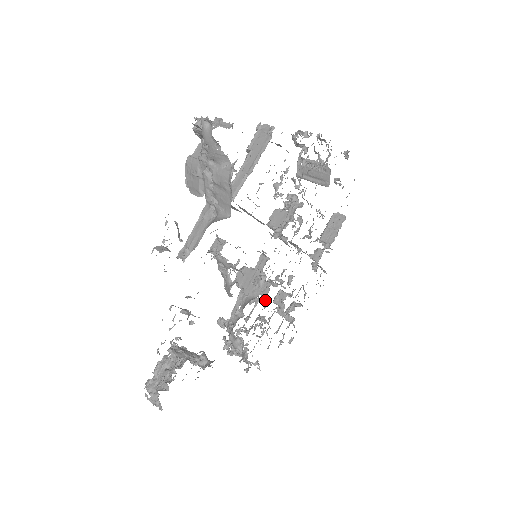
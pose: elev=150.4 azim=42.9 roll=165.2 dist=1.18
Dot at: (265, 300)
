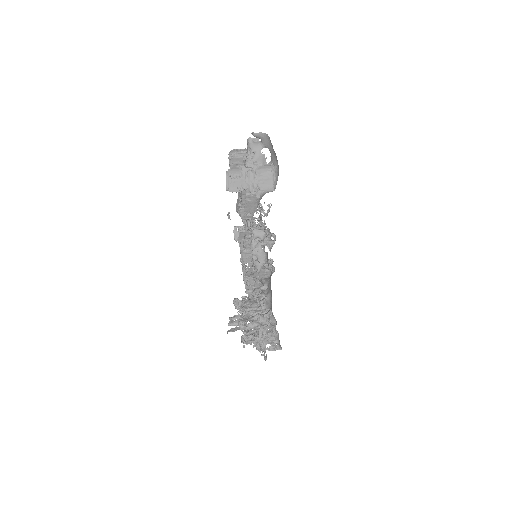
Dot at: occluded
